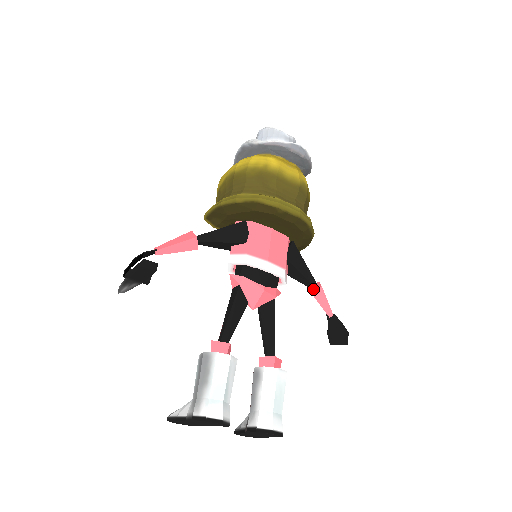
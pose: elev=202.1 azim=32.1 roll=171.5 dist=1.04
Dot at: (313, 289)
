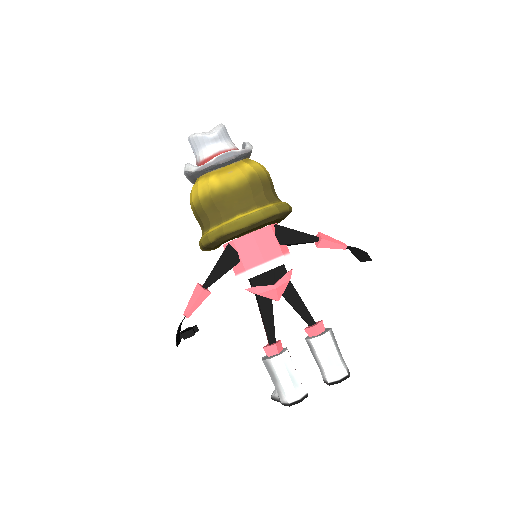
Dot at: (317, 243)
